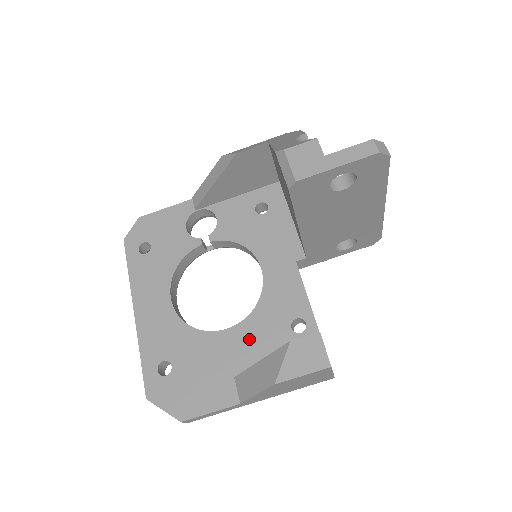
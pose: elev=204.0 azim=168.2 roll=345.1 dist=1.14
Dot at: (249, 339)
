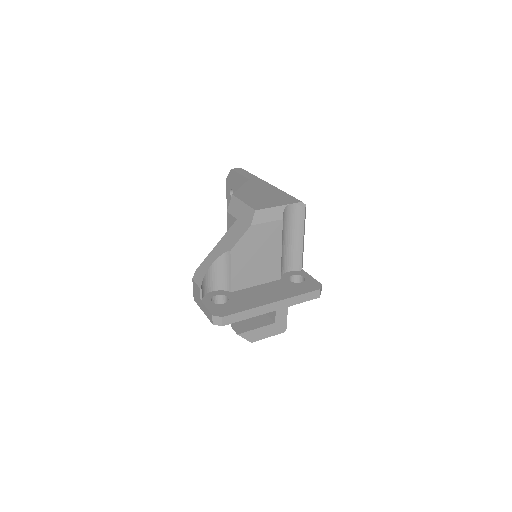
Dot at: occluded
